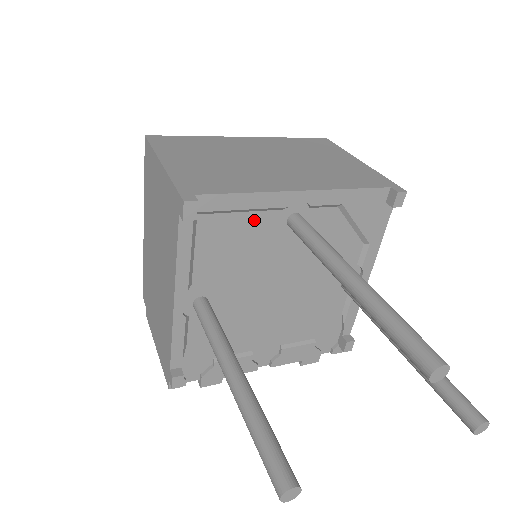
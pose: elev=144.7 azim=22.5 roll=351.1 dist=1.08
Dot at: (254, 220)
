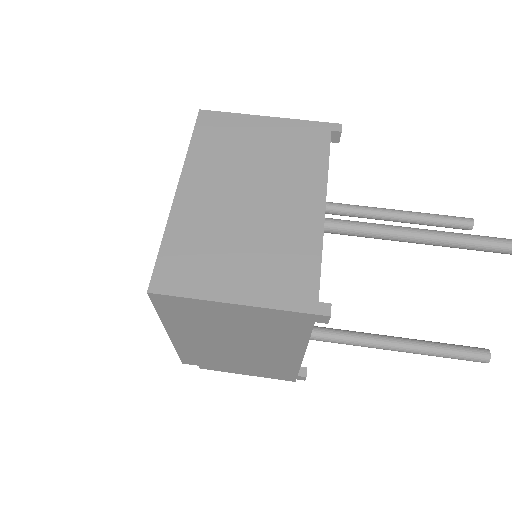
Dot at: occluded
